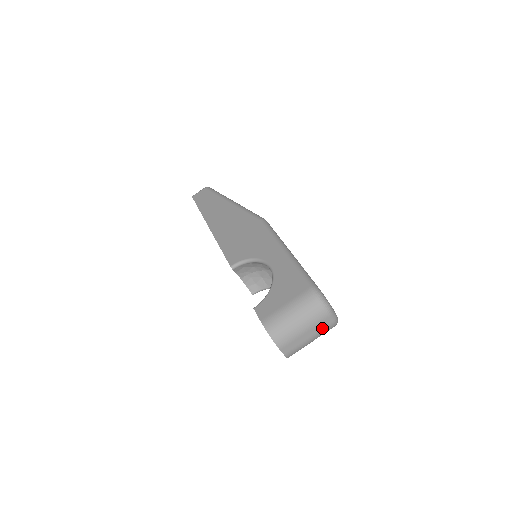
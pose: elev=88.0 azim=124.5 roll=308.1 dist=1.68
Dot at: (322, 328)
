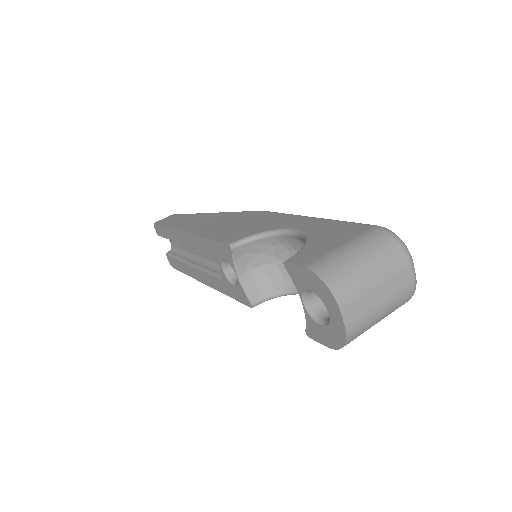
Dot at: (399, 287)
